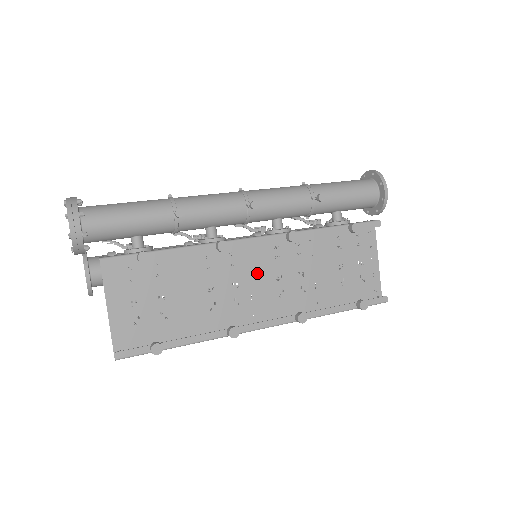
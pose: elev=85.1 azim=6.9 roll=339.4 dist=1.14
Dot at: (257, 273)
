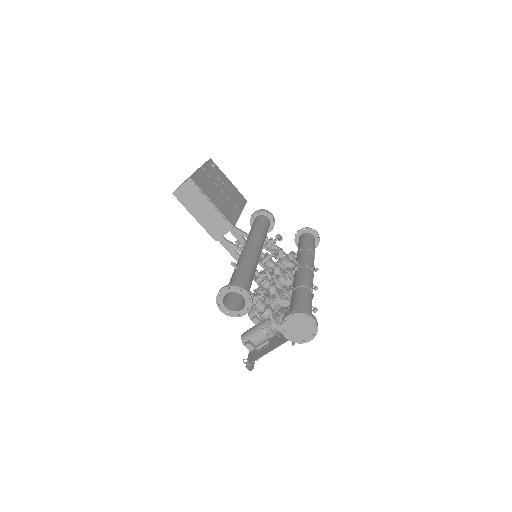
Dot at: occluded
